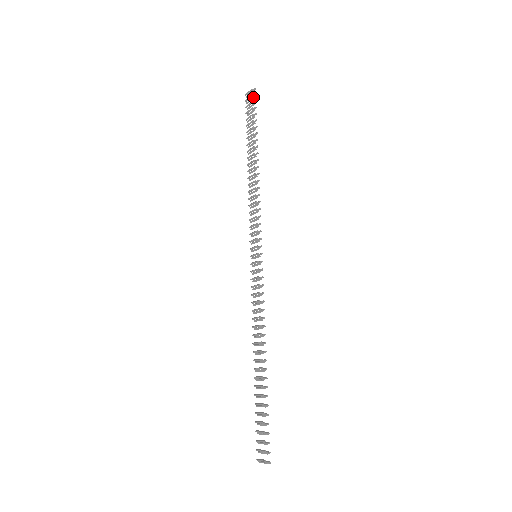
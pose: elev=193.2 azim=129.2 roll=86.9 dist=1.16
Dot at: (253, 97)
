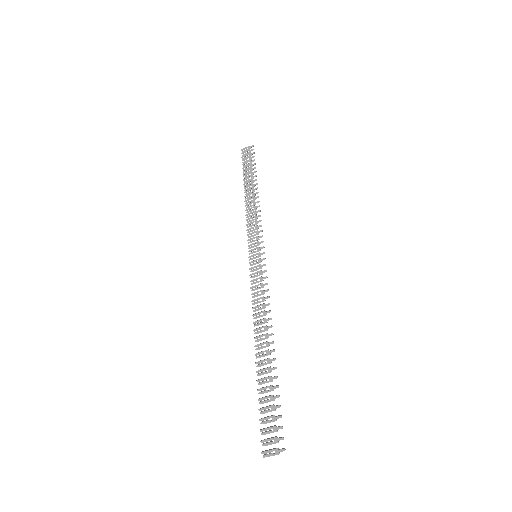
Dot at: occluded
